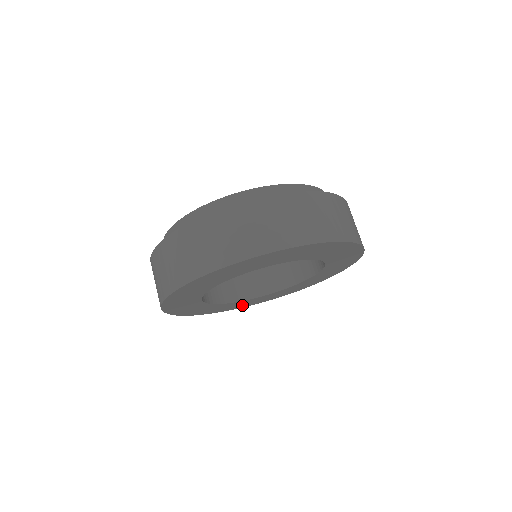
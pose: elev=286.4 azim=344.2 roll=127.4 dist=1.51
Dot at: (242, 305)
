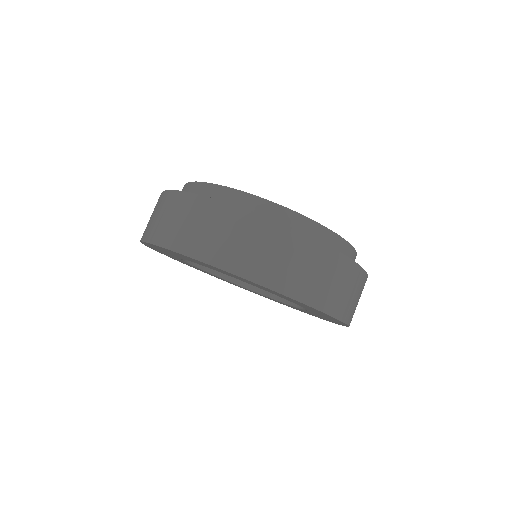
Dot at: occluded
